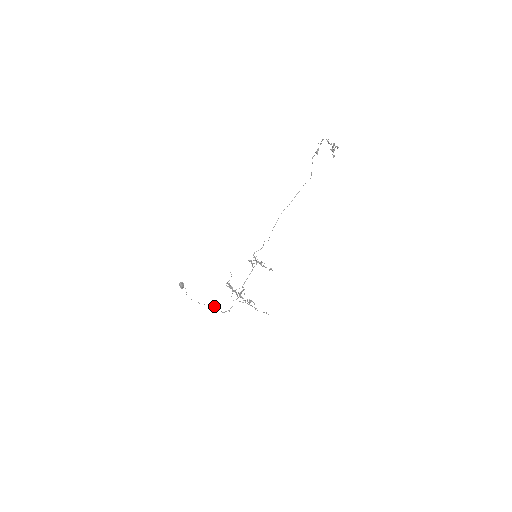
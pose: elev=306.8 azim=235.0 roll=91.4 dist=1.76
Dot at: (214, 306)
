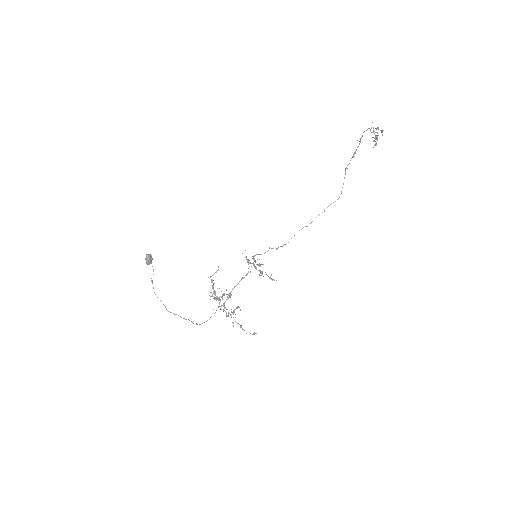
Dot at: occluded
